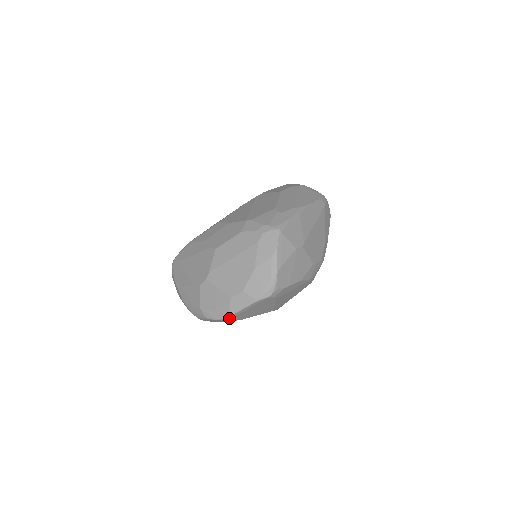
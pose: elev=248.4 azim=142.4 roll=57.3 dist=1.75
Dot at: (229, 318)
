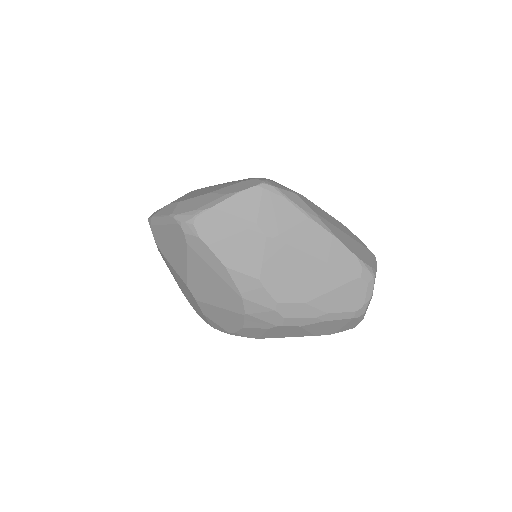
Dot at: (151, 223)
